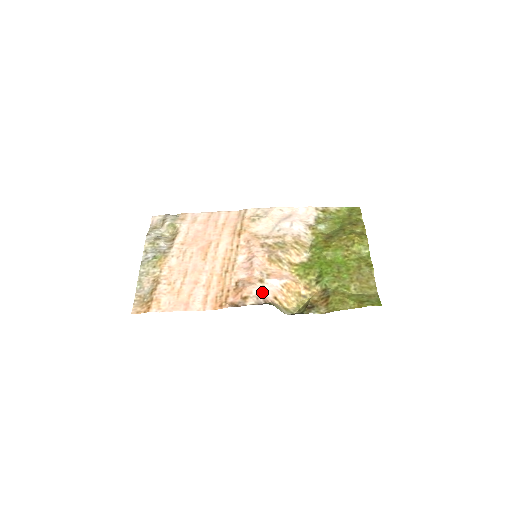
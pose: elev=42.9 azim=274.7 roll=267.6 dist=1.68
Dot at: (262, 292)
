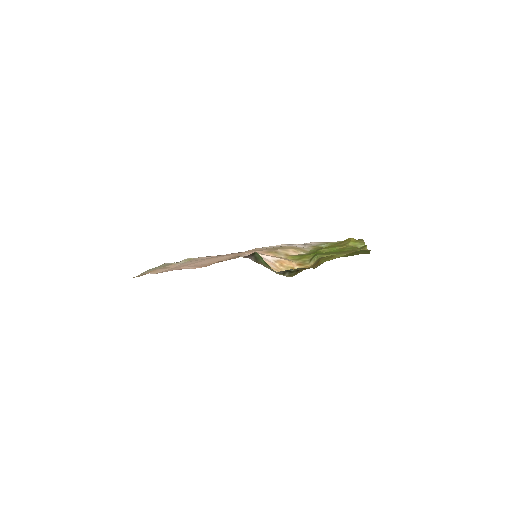
Dot at: occluded
